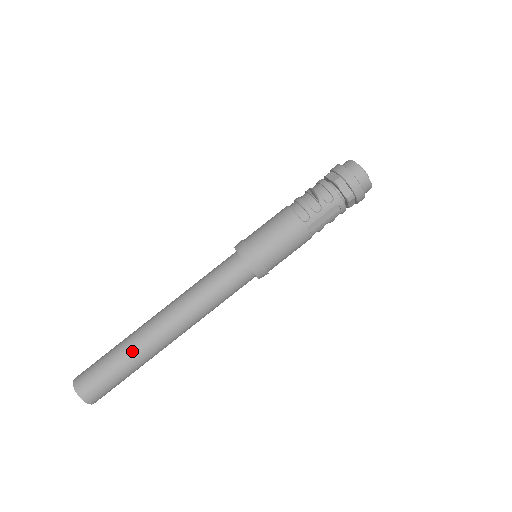
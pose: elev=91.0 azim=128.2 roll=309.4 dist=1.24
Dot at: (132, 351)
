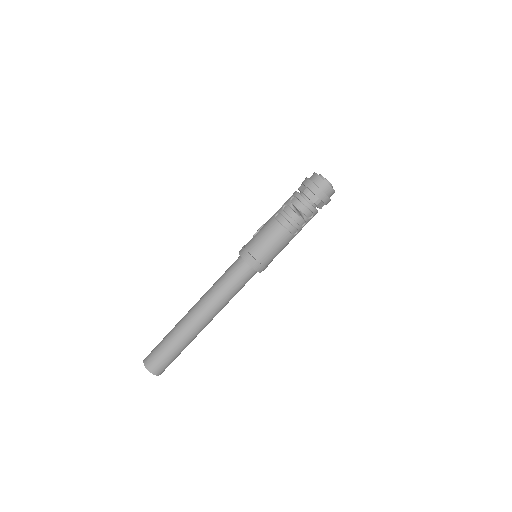
Dot at: (187, 342)
